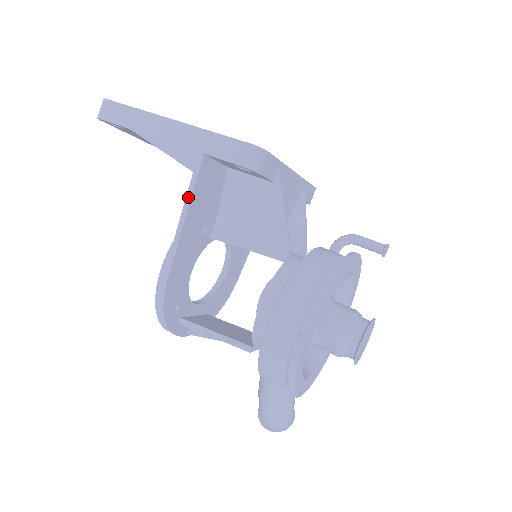
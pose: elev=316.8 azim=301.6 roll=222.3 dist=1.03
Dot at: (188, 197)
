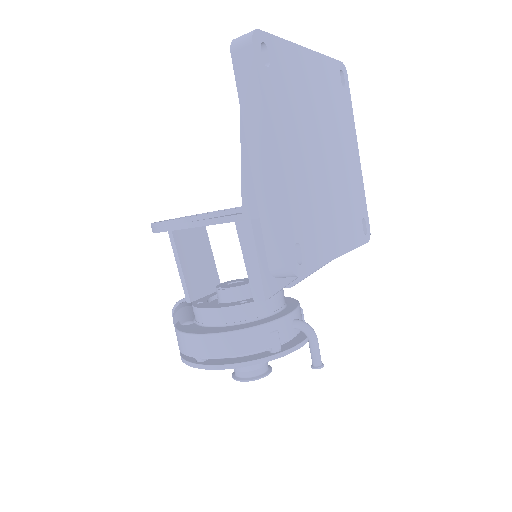
Dot at: (223, 219)
